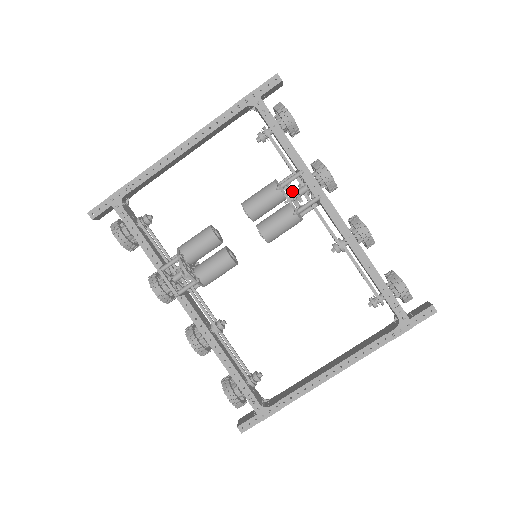
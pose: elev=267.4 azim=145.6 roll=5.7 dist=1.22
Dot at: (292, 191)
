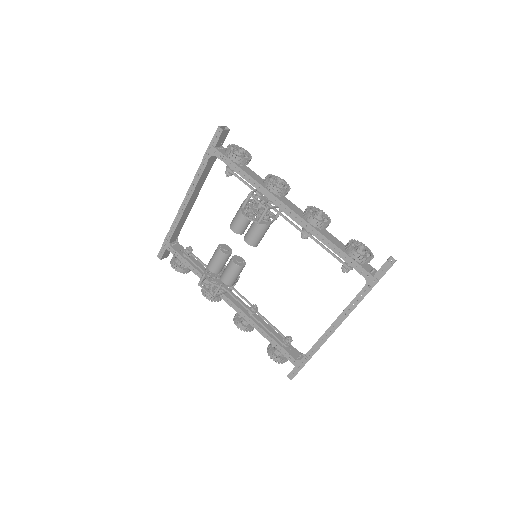
Dot at: (257, 205)
